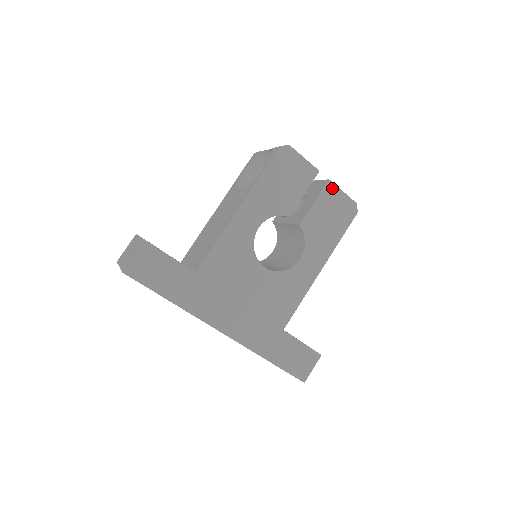
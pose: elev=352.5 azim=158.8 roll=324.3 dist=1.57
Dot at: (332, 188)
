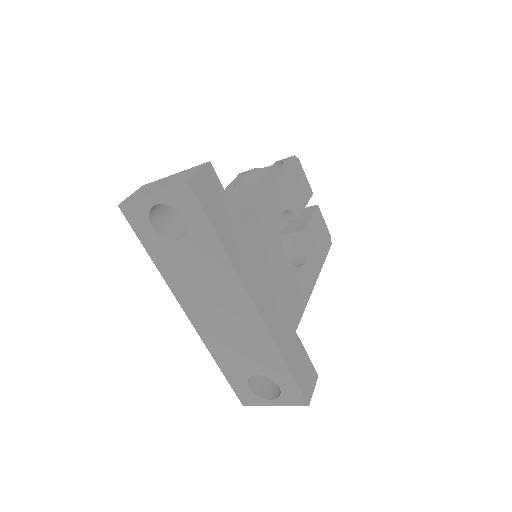
Dot at: (319, 213)
